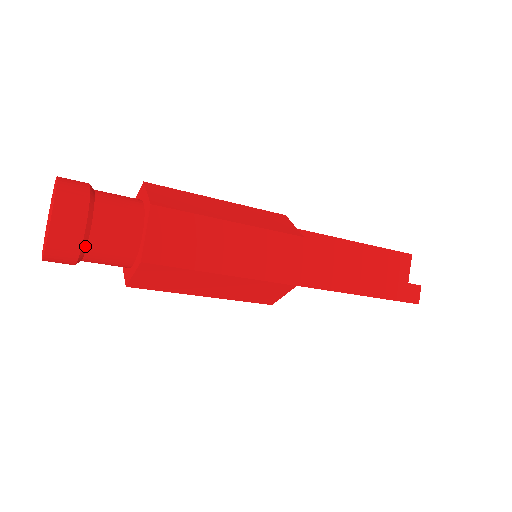
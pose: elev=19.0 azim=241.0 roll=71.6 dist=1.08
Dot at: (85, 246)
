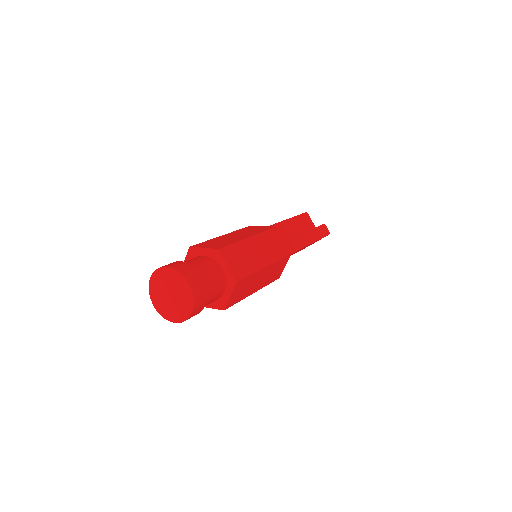
Dot at: (206, 293)
